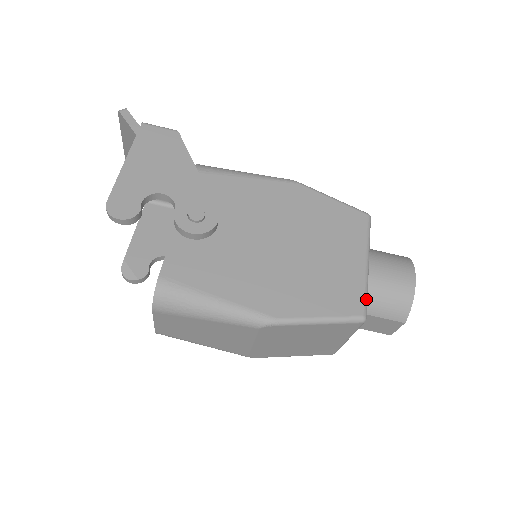
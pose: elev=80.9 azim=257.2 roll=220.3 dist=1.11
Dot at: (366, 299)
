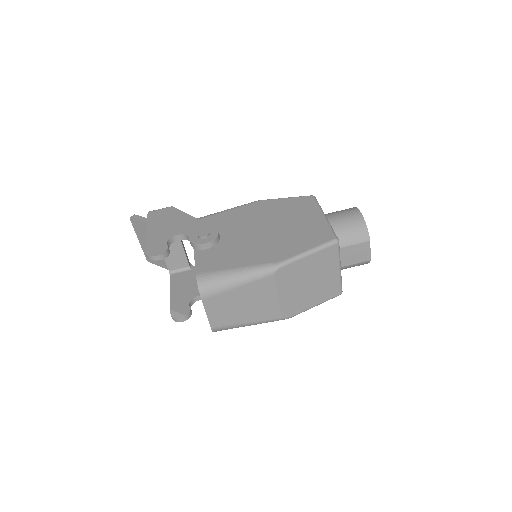
Dot at: (333, 231)
